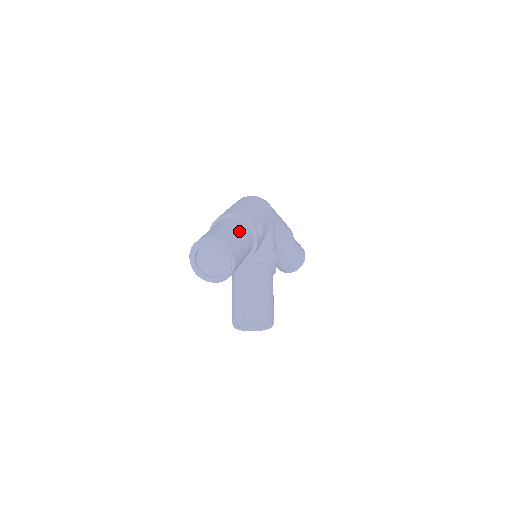
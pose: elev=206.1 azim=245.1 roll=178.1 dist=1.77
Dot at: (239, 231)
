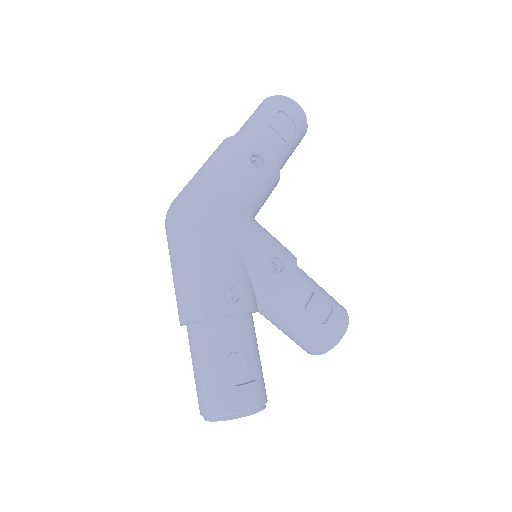
Dot at: (221, 352)
